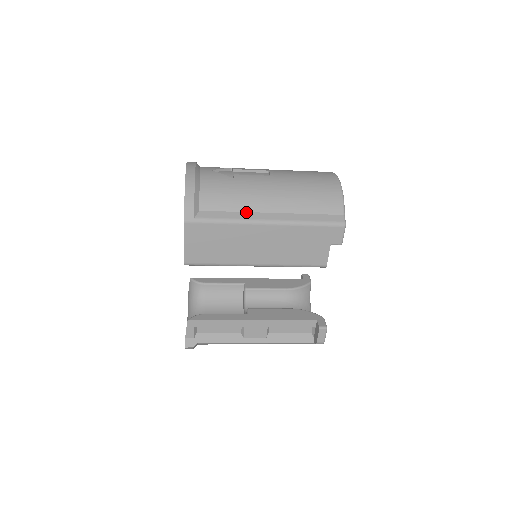
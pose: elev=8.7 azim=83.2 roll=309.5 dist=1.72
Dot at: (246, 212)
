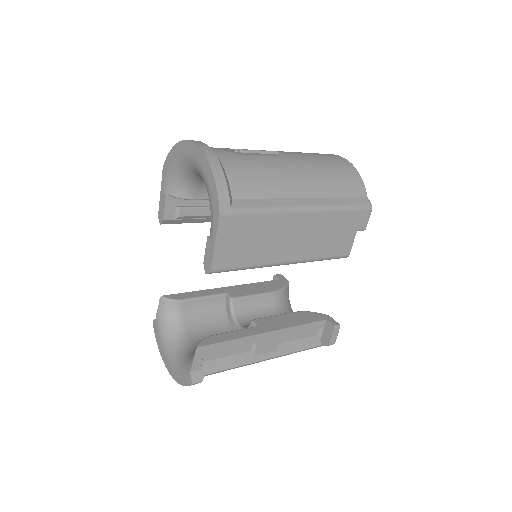
Dot at: (281, 198)
